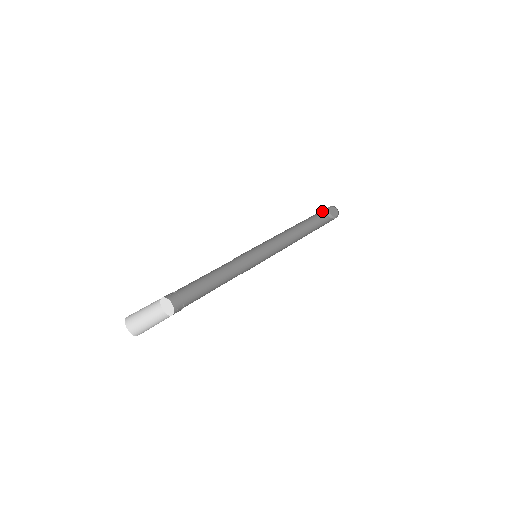
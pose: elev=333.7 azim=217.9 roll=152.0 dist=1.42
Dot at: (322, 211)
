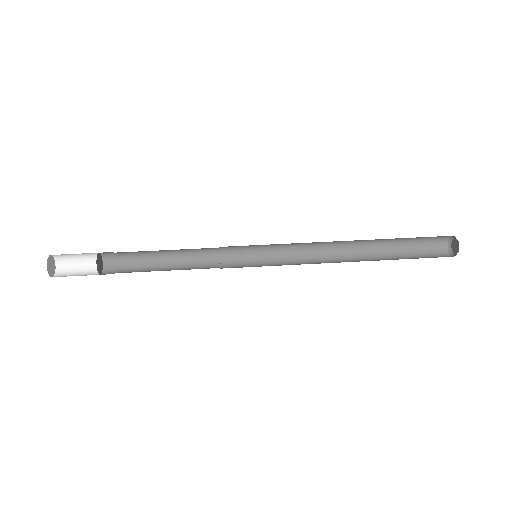
Dot at: occluded
